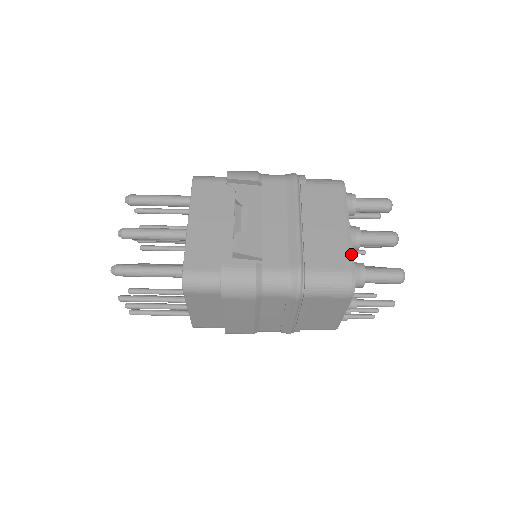
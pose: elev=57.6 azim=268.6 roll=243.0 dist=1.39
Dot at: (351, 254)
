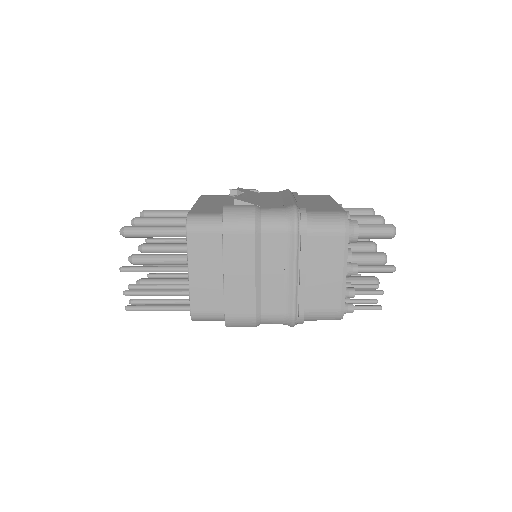
Dot at: (341, 208)
